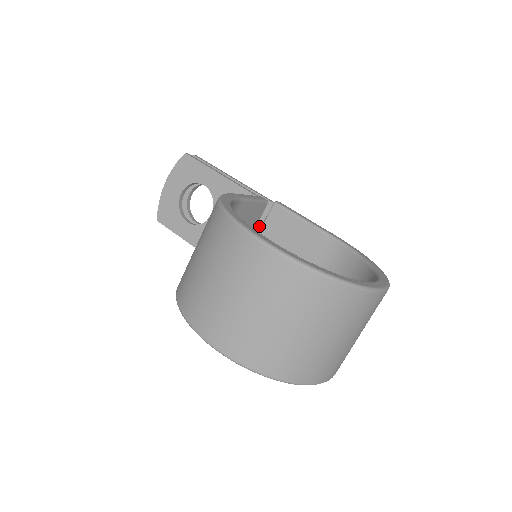
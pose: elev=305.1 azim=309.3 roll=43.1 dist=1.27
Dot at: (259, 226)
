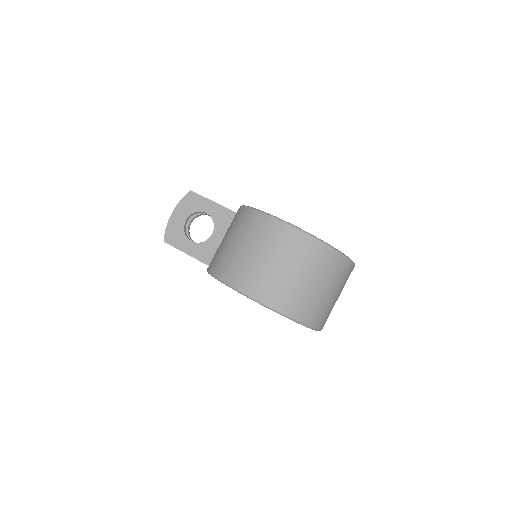
Dot at: occluded
